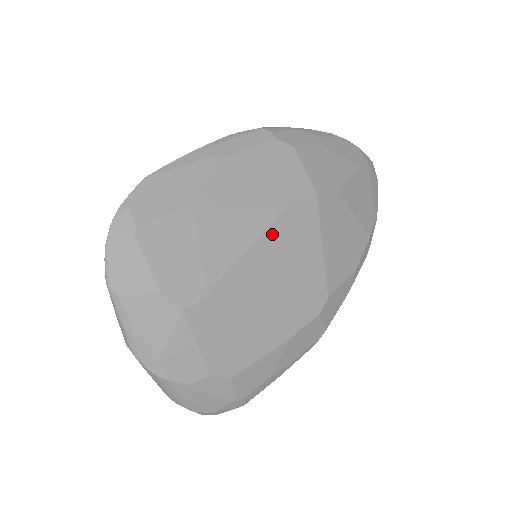
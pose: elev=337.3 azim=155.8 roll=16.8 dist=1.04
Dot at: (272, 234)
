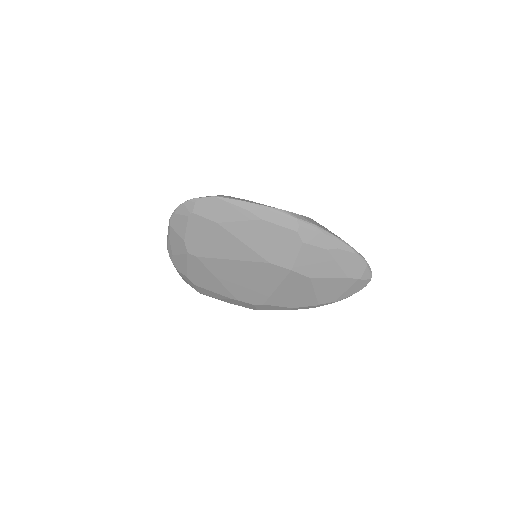
Dot at: (251, 264)
